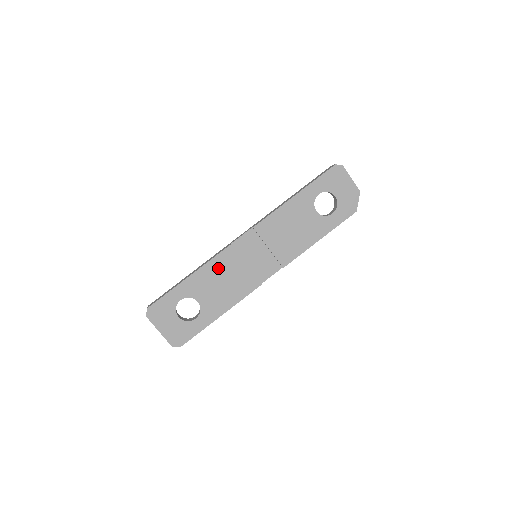
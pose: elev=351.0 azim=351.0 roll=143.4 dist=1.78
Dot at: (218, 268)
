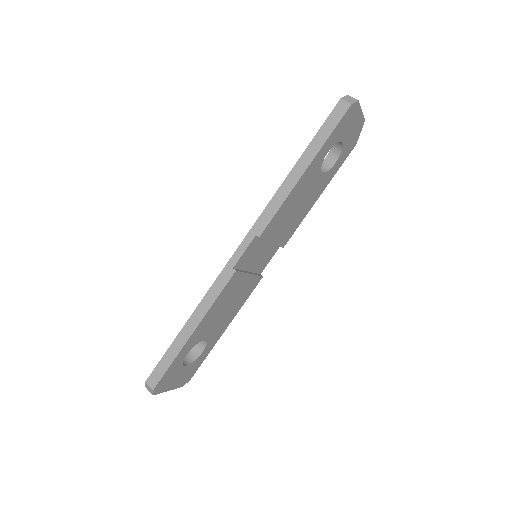
Dot at: (223, 300)
